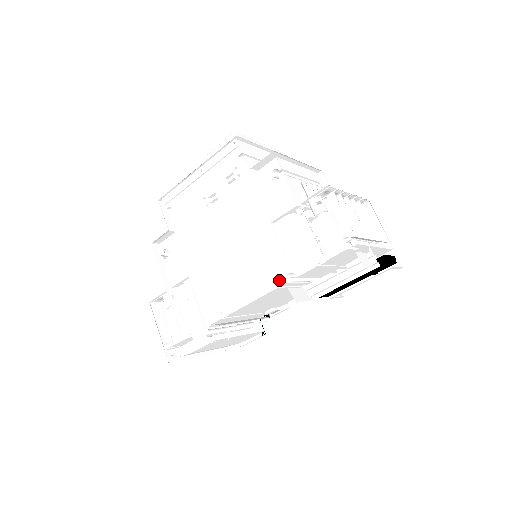
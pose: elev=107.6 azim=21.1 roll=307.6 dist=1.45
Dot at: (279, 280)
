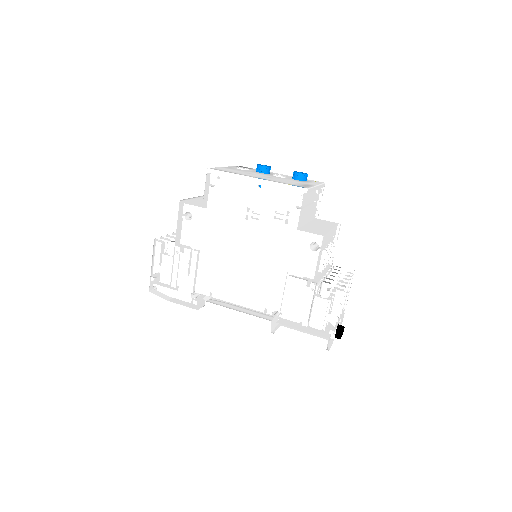
Dot at: (268, 310)
